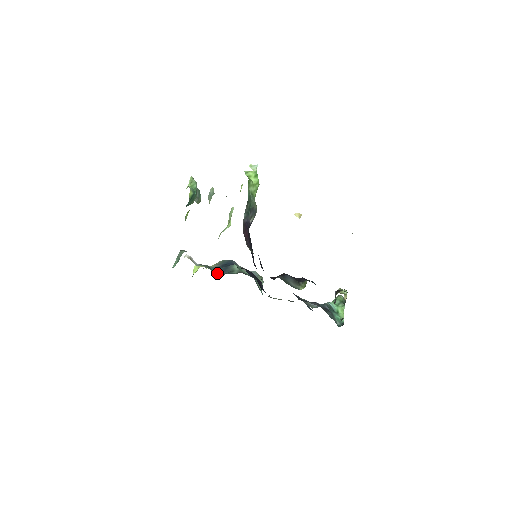
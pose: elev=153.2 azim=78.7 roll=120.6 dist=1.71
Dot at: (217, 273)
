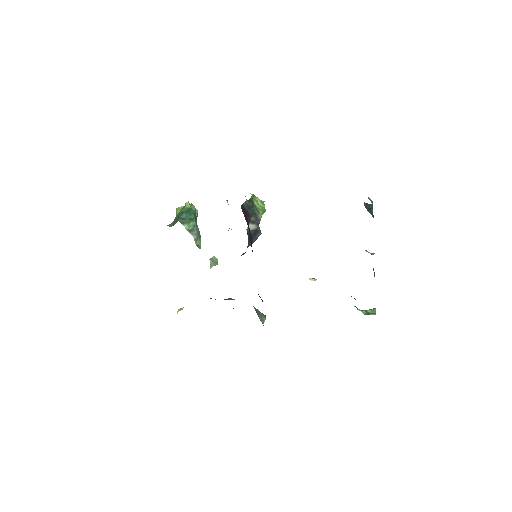
Dot at: occluded
